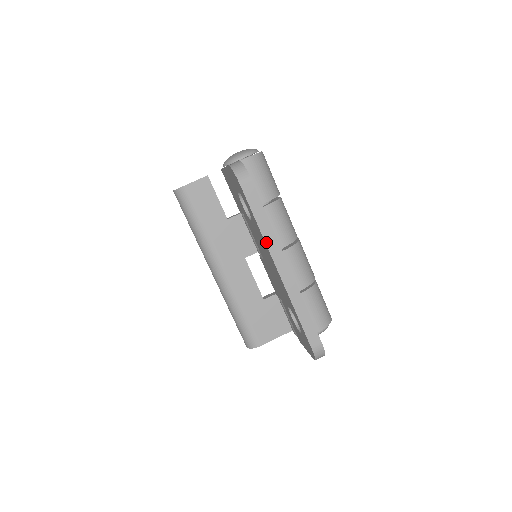
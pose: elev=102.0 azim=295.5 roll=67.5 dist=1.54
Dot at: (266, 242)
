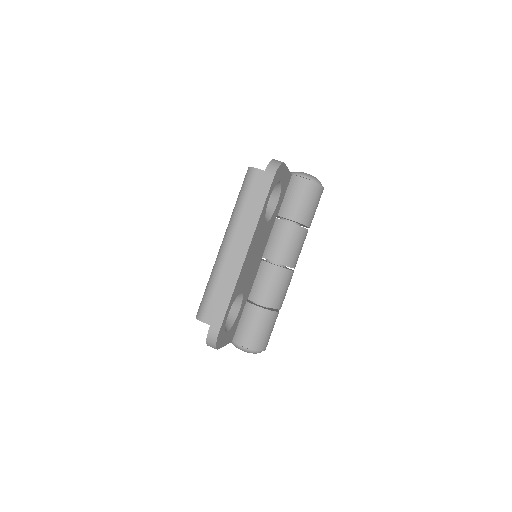
Dot at: (246, 226)
